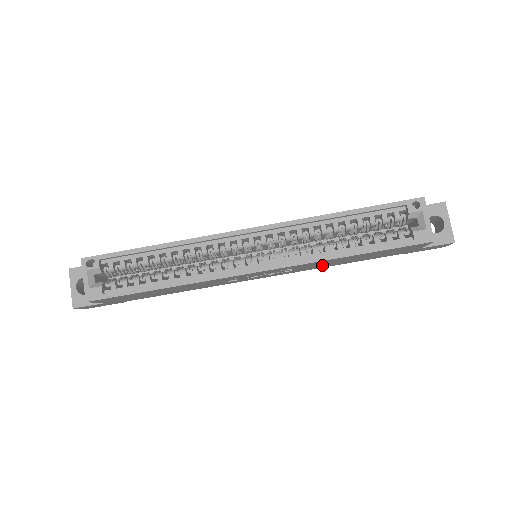
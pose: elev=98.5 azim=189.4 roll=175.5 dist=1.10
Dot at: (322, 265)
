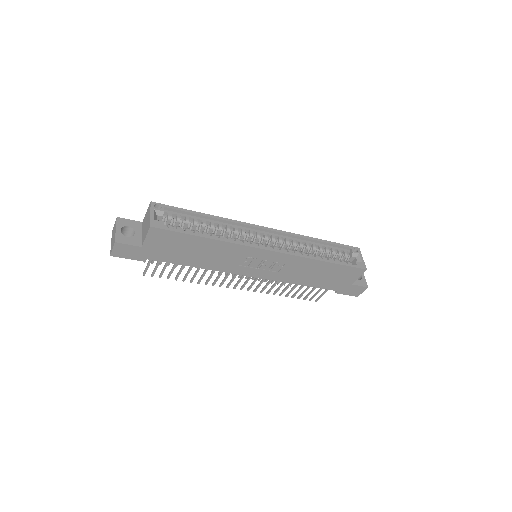
Dot at: (297, 274)
